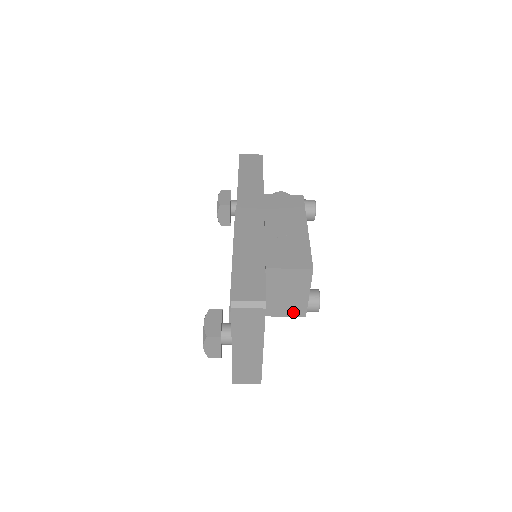
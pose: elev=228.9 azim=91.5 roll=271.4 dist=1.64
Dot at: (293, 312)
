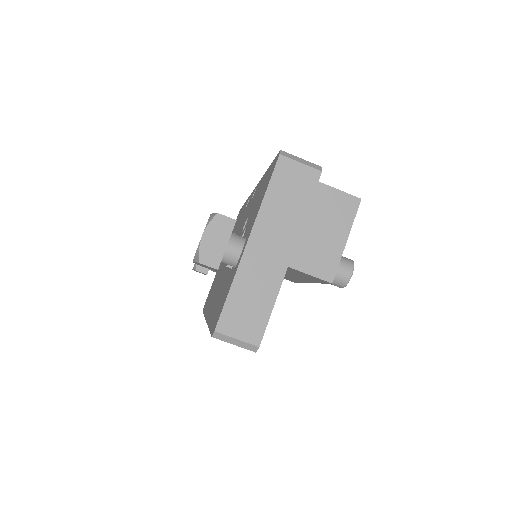
Dot at: (319, 268)
